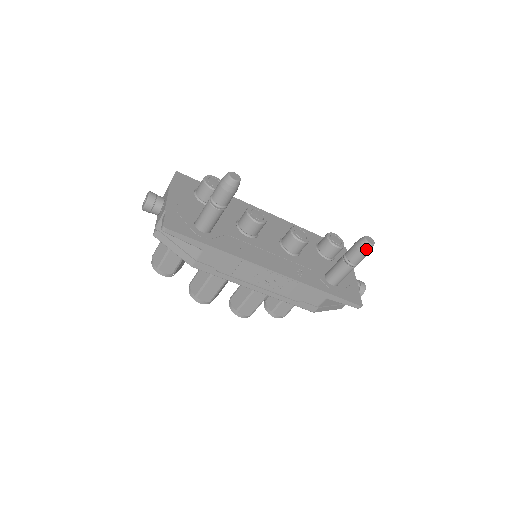
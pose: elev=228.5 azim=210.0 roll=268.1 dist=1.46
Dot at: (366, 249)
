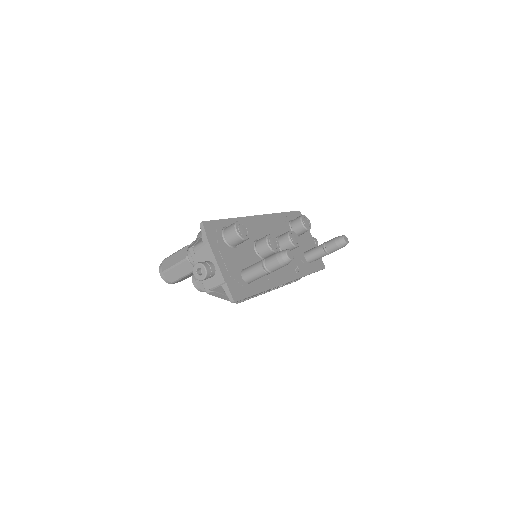
Dot at: occluded
